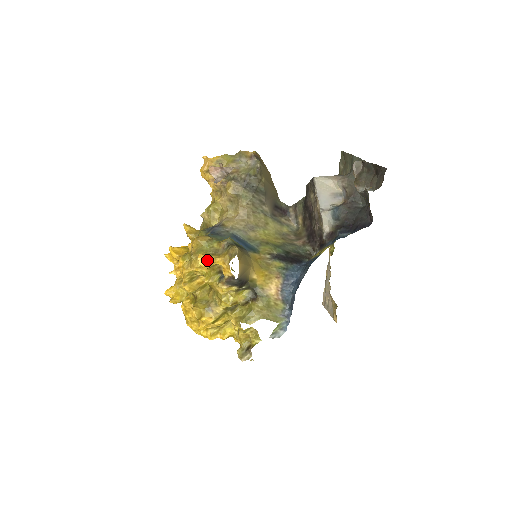
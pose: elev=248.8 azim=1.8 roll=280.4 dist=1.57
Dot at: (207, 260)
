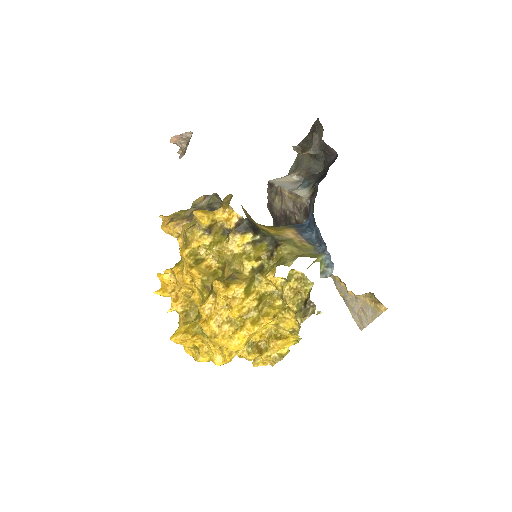
Dot at: (204, 212)
